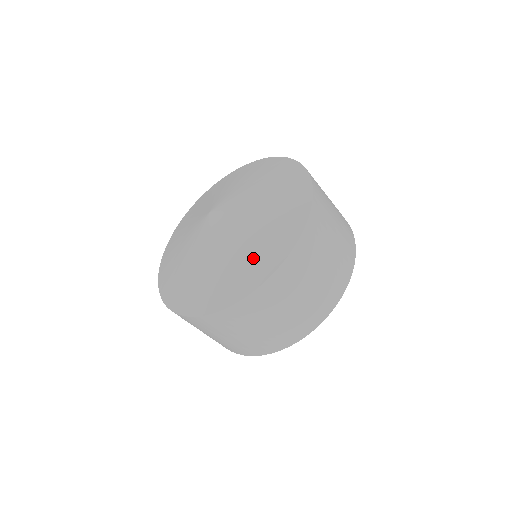
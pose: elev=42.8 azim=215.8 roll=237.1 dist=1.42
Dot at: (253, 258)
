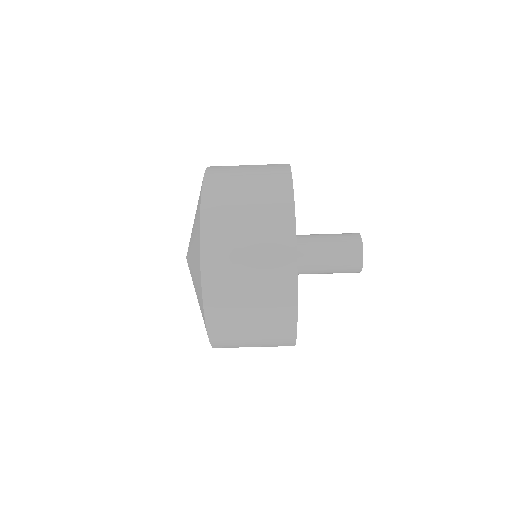
Dot at: occluded
